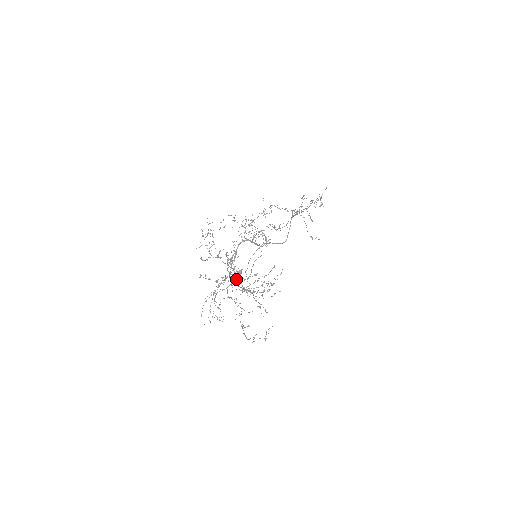
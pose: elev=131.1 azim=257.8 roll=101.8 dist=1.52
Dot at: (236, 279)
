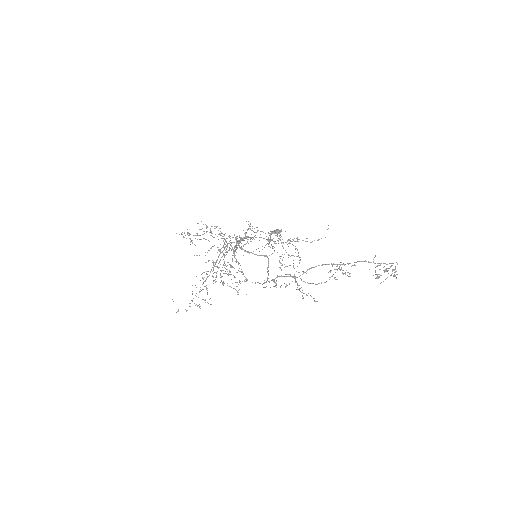
Dot at: occluded
